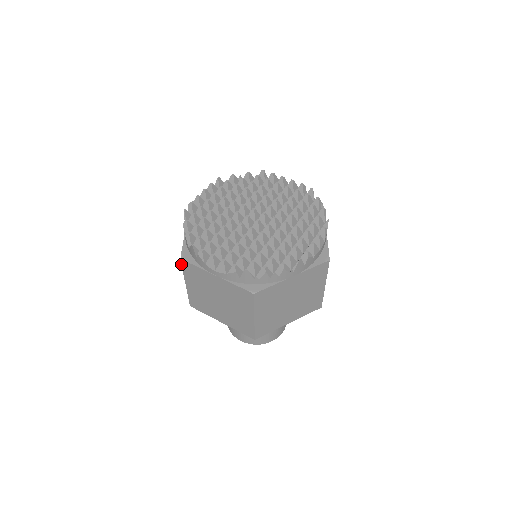
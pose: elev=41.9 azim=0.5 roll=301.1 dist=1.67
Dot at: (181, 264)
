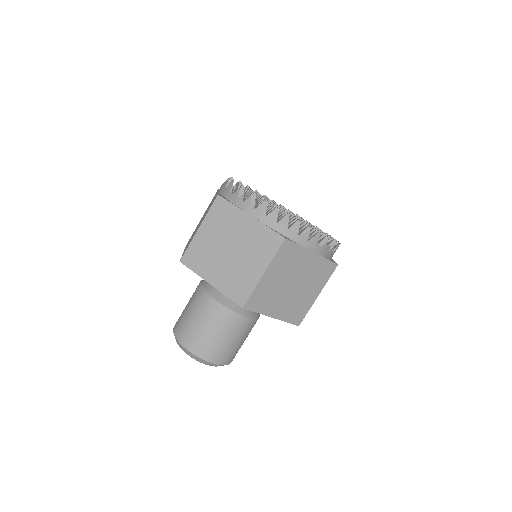
Dot at: occluded
